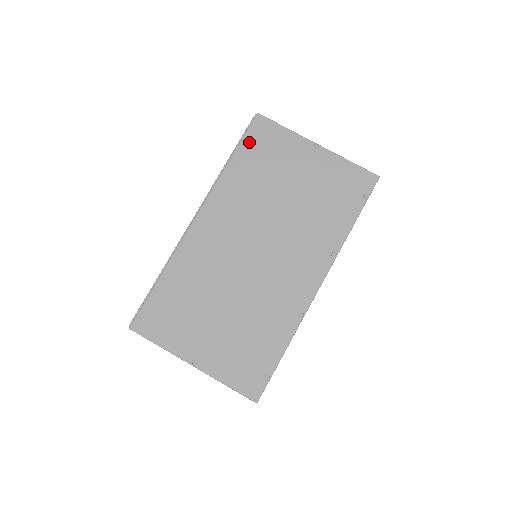
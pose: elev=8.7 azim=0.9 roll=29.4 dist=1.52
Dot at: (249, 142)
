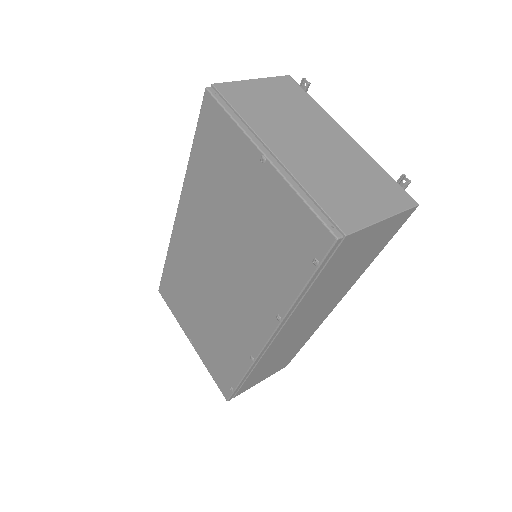
Dot at: (202, 134)
